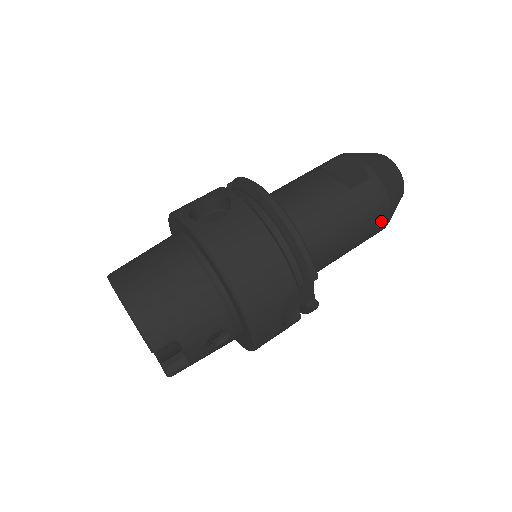
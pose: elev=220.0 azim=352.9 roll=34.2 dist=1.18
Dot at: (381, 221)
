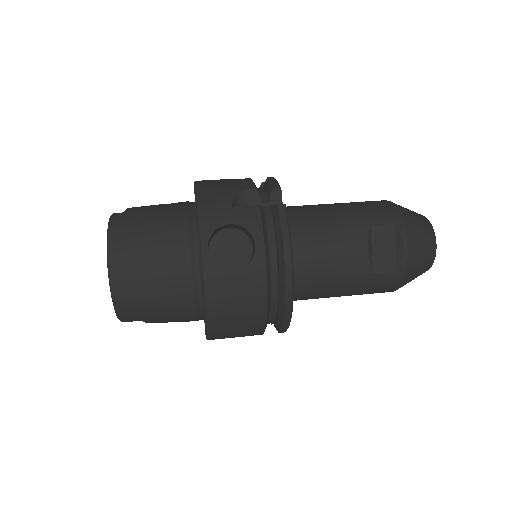
Dot at: occluded
